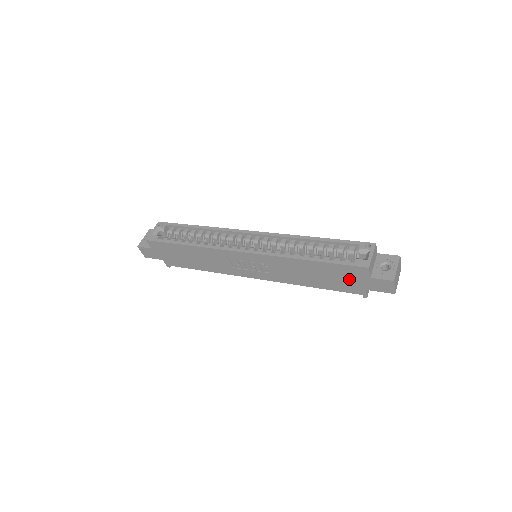
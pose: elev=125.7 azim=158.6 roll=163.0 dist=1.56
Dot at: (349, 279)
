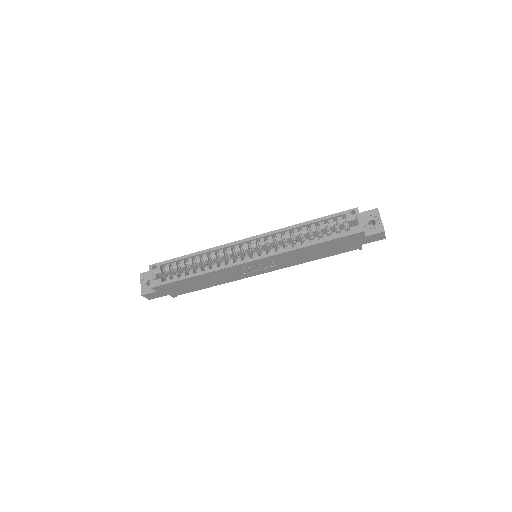
Dot at: (347, 244)
